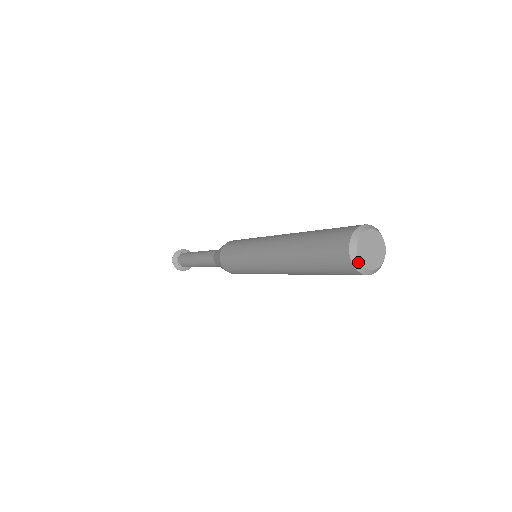
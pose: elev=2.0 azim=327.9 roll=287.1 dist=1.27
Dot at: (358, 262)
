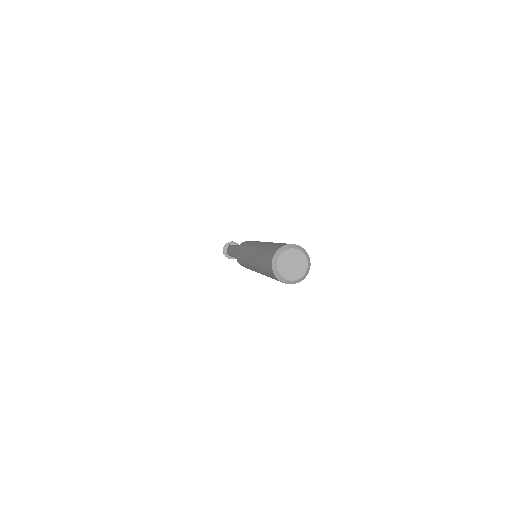
Dot at: (276, 270)
